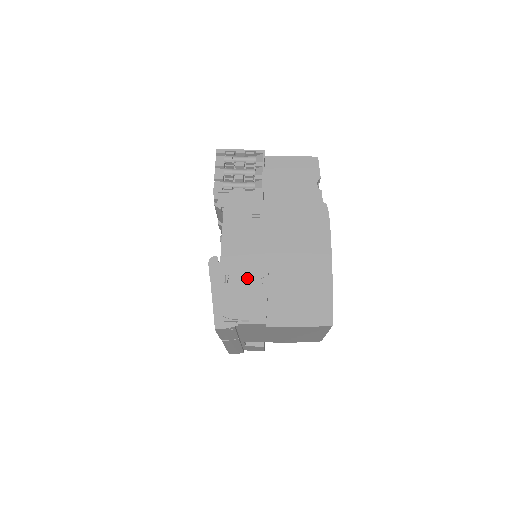
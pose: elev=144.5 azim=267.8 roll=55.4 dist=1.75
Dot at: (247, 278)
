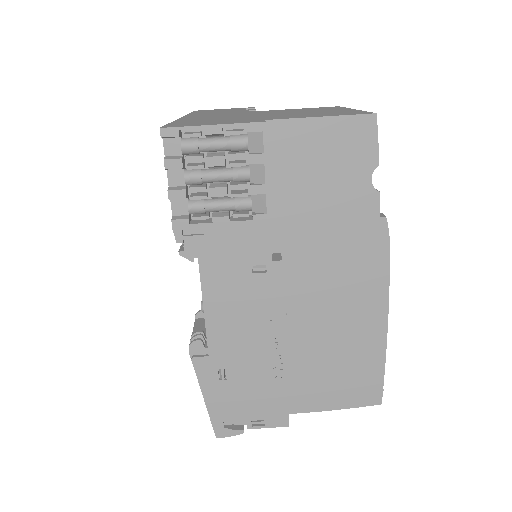
Dot at: (255, 371)
